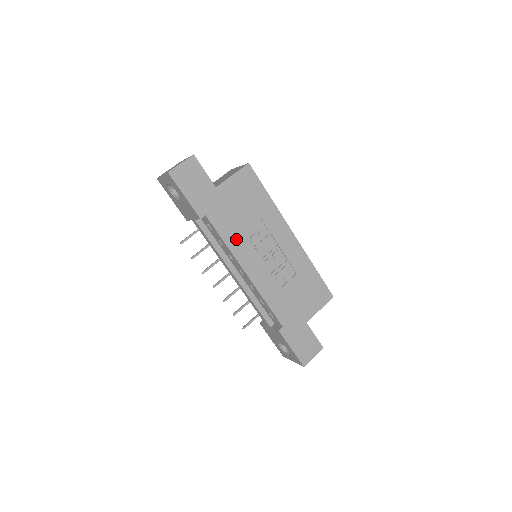
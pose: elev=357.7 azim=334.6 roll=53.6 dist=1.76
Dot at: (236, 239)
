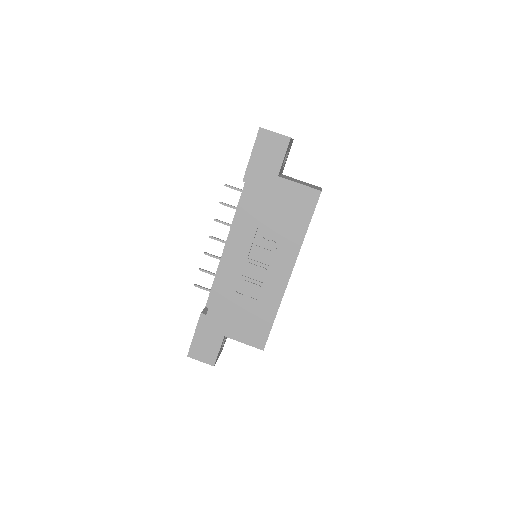
Dot at: (248, 224)
